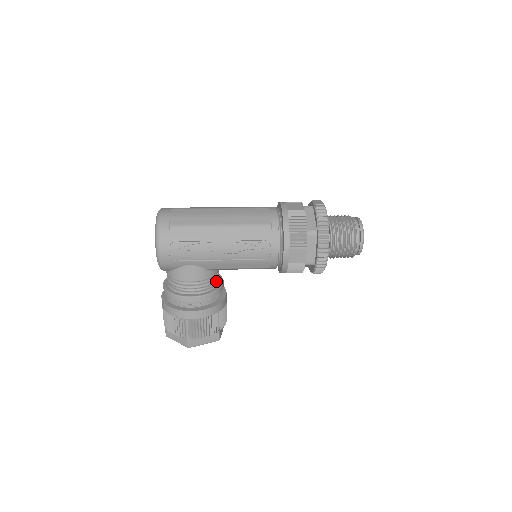
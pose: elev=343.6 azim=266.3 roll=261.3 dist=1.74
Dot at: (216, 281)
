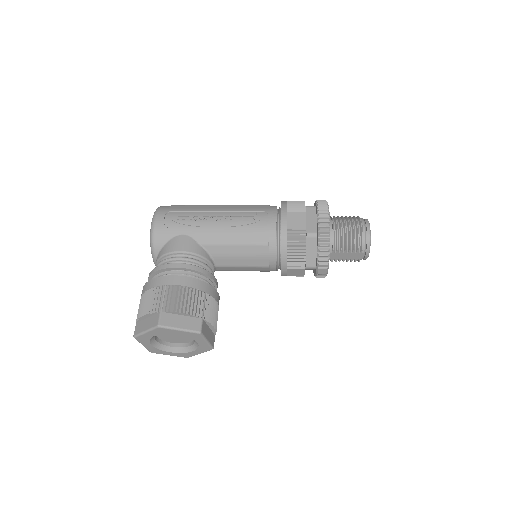
Dot at: occluded
